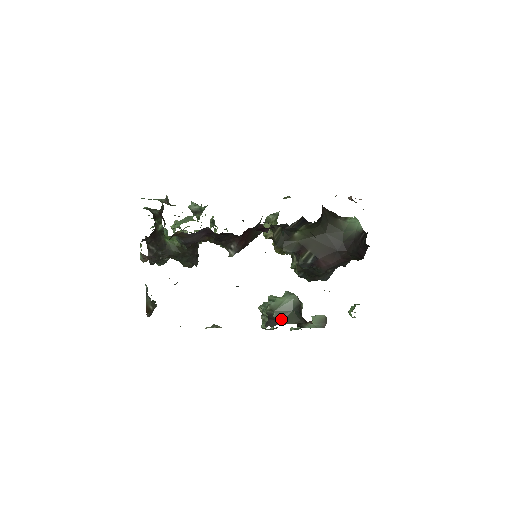
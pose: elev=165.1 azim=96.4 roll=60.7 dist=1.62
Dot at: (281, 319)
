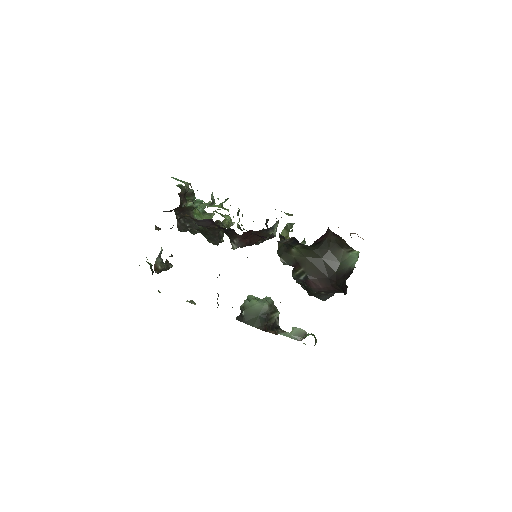
Dot at: (247, 318)
